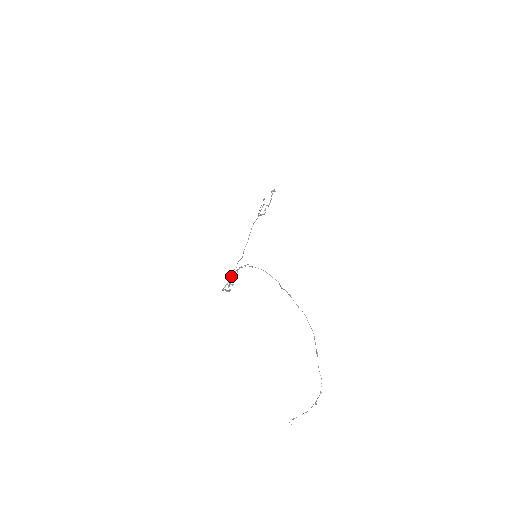
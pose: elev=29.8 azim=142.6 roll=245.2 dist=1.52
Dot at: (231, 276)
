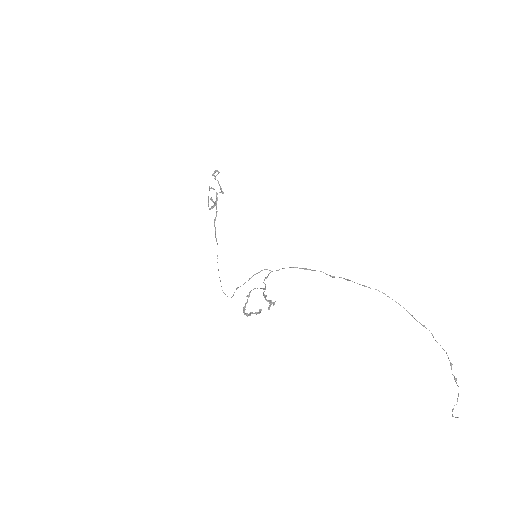
Dot at: (263, 294)
